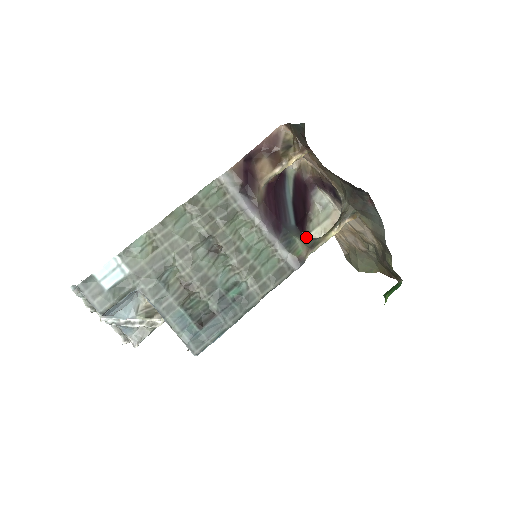
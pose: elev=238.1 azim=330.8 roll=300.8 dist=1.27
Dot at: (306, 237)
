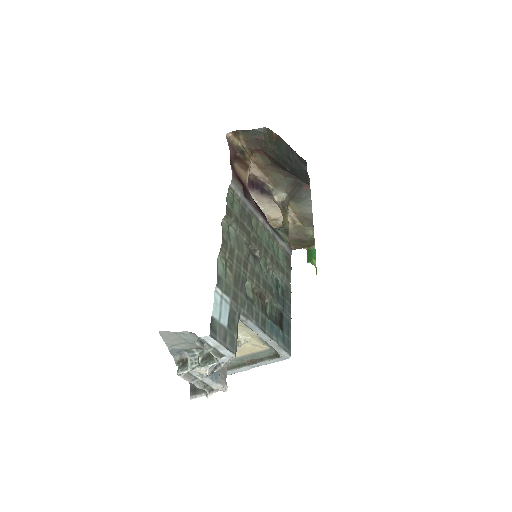
Dot at: occluded
